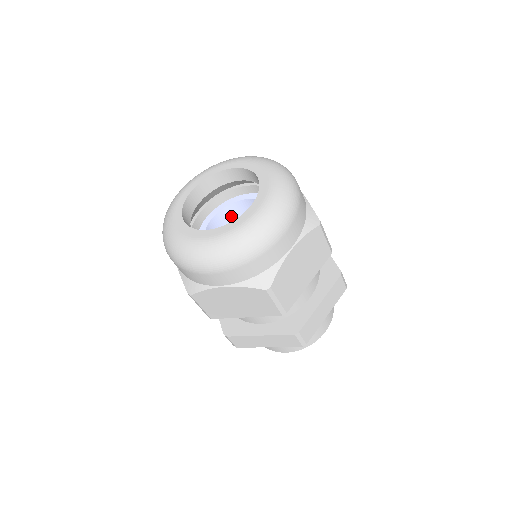
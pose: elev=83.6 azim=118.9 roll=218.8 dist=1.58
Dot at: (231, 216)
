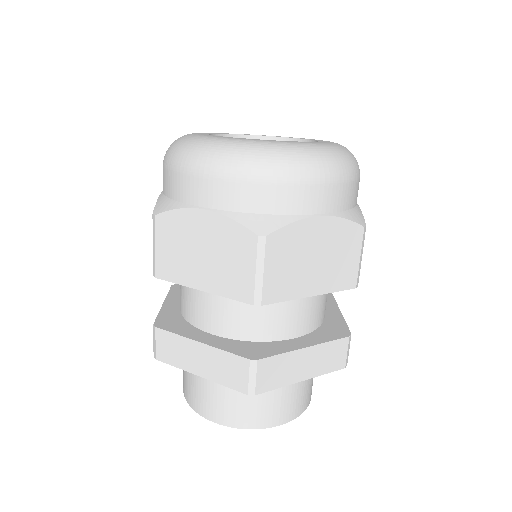
Dot at: occluded
